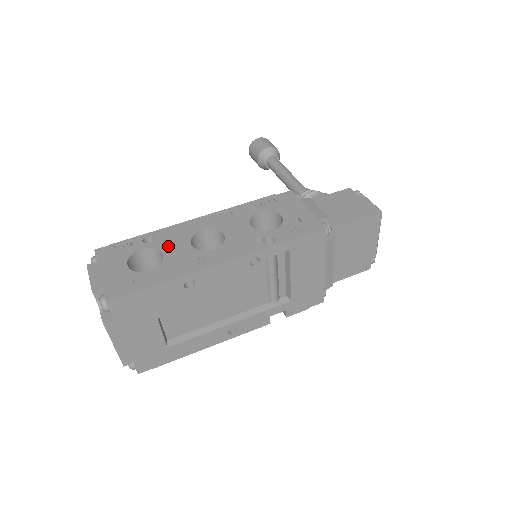
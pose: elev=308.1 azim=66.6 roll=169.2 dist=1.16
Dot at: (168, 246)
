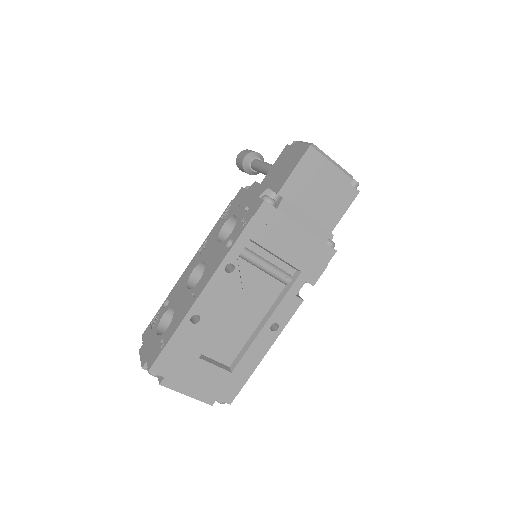
Dot at: (176, 300)
